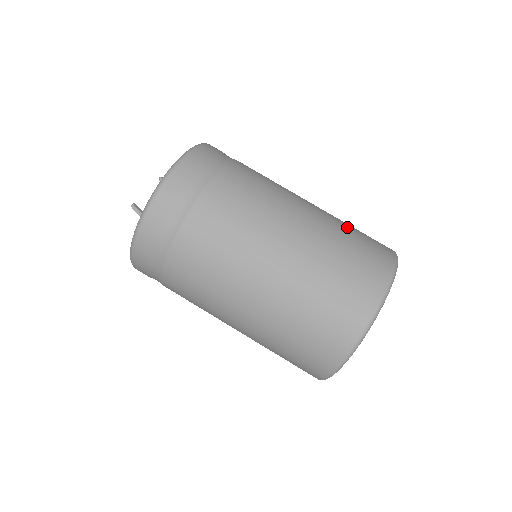
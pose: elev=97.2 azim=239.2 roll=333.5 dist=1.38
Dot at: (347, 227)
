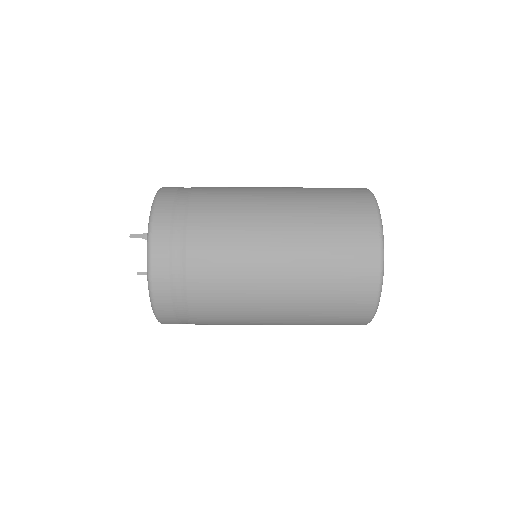
Dot at: (324, 266)
